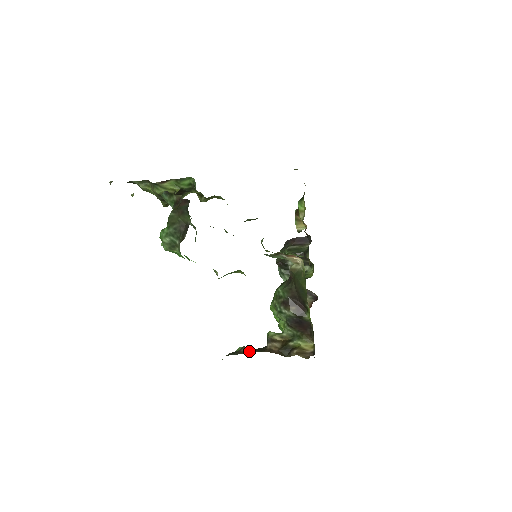
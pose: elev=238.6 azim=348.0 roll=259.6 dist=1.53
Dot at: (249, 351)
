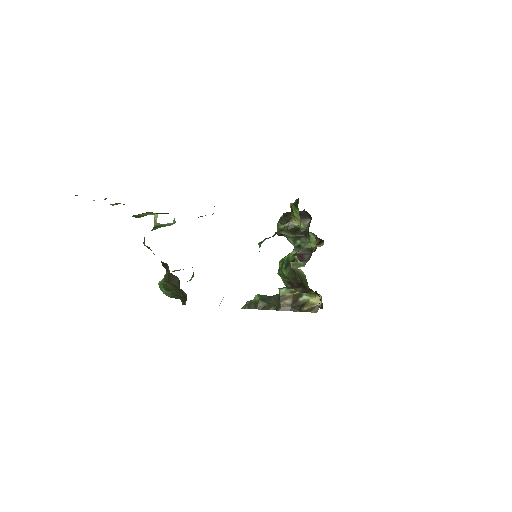
Dot at: (265, 307)
